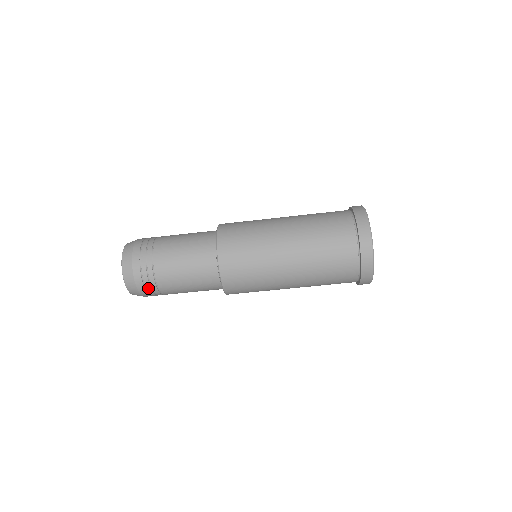
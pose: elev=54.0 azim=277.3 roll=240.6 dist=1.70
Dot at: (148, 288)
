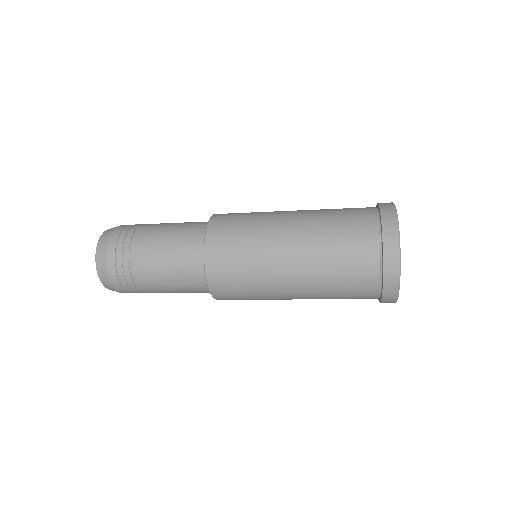
Dot at: occluded
